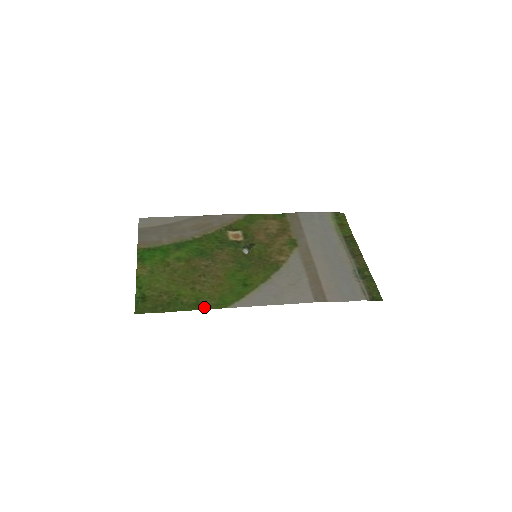
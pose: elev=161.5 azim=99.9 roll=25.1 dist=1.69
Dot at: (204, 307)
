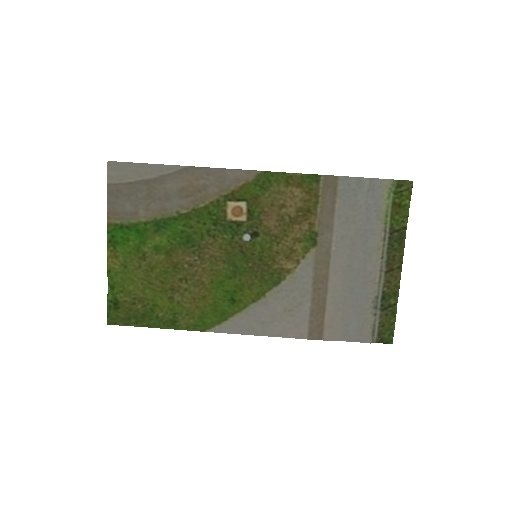
Dot at: (181, 327)
